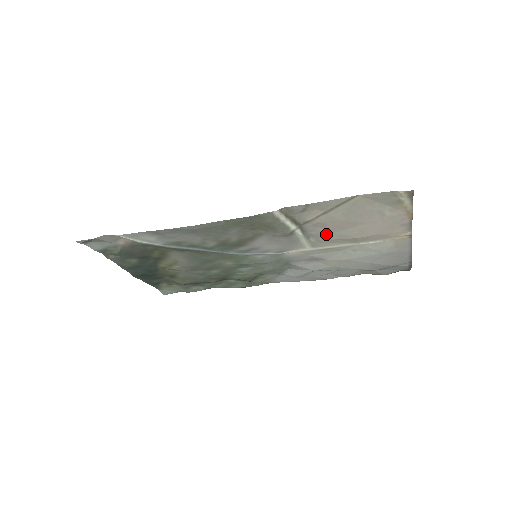
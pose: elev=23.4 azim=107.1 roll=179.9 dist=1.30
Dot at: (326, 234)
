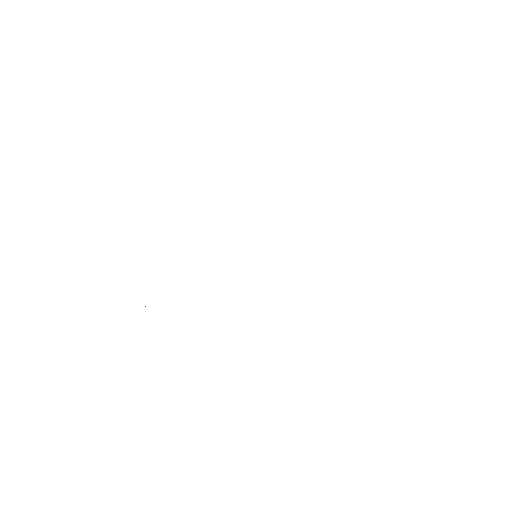
Dot at: occluded
